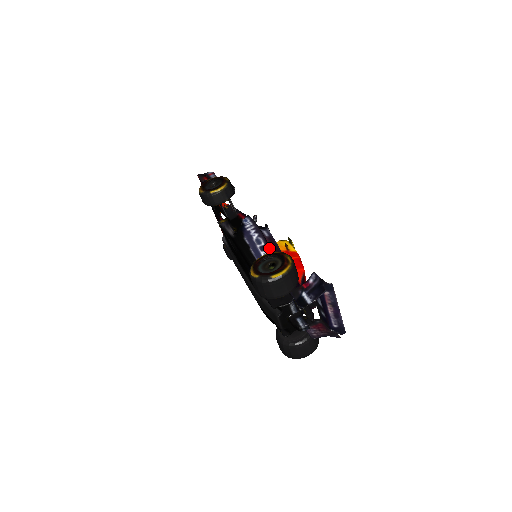
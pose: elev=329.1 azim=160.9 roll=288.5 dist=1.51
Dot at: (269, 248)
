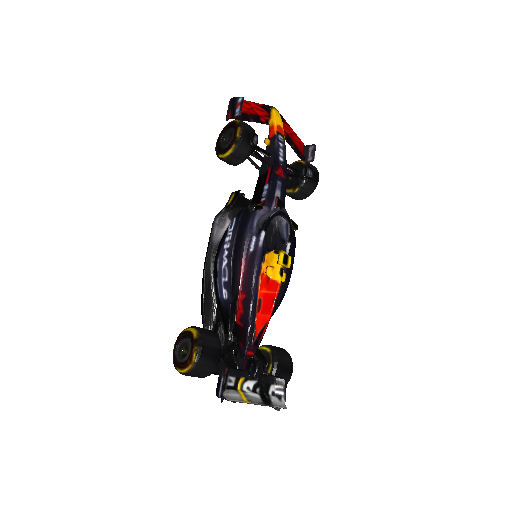
Dot at: (230, 288)
